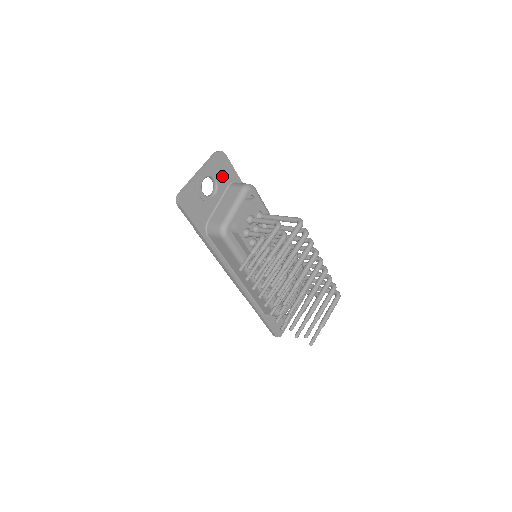
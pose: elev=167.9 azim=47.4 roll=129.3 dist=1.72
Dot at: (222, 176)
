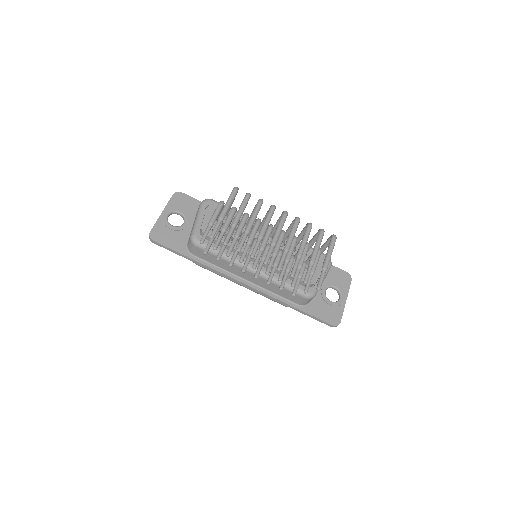
Dot at: (186, 208)
